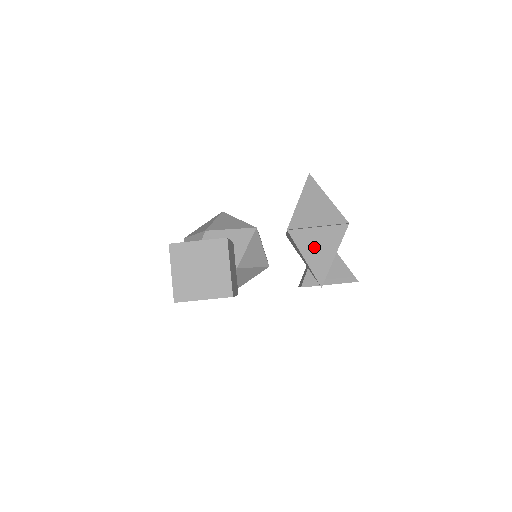
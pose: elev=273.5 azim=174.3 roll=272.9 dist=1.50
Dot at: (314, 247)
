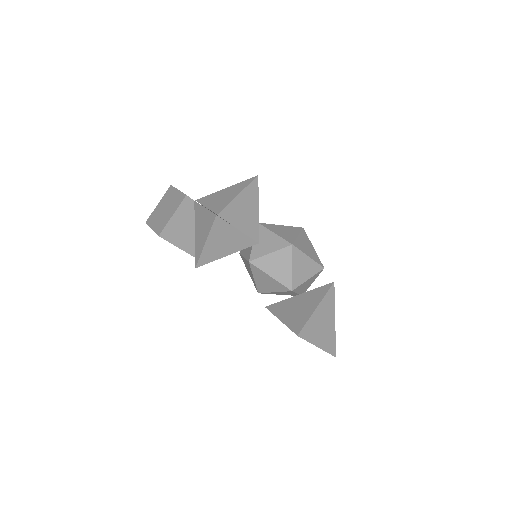
Dot at: (200, 225)
